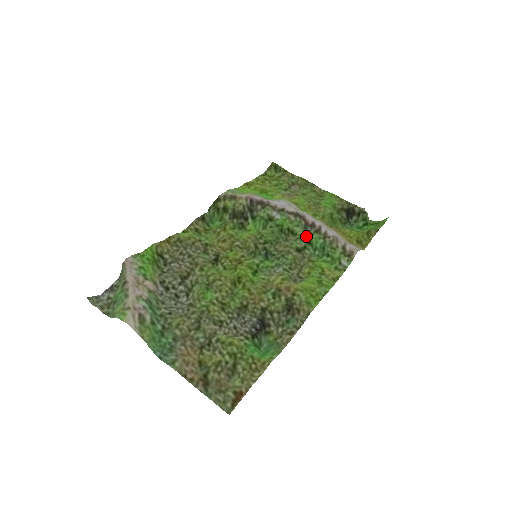
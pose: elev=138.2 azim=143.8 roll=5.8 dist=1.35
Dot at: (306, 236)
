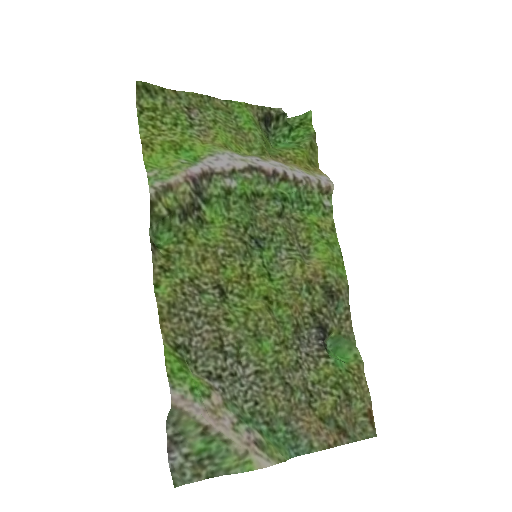
Dot at: (274, 191)
